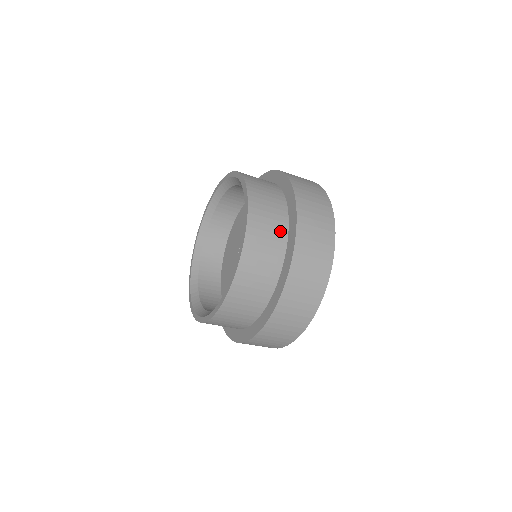
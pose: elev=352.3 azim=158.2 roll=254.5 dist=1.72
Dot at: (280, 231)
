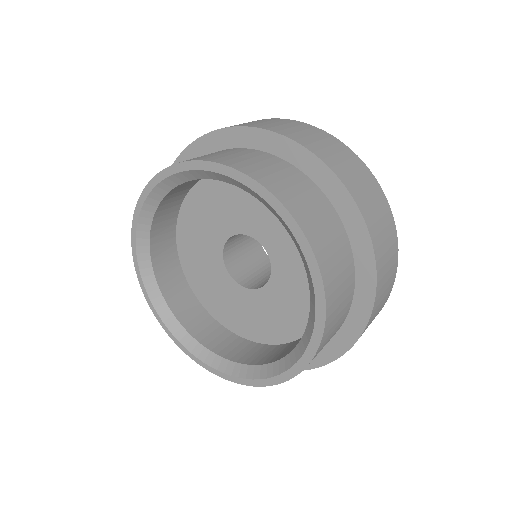
Dot at: (337, 230)
